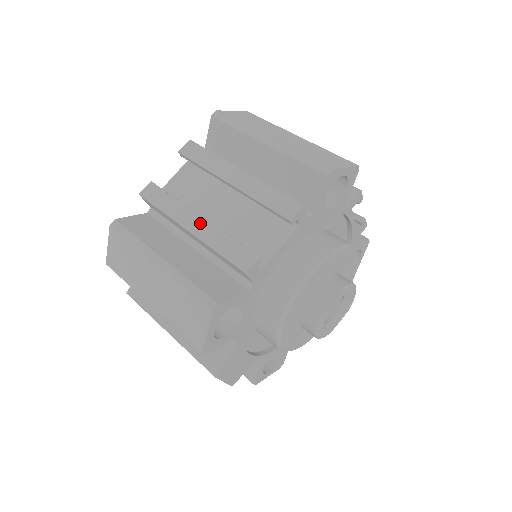
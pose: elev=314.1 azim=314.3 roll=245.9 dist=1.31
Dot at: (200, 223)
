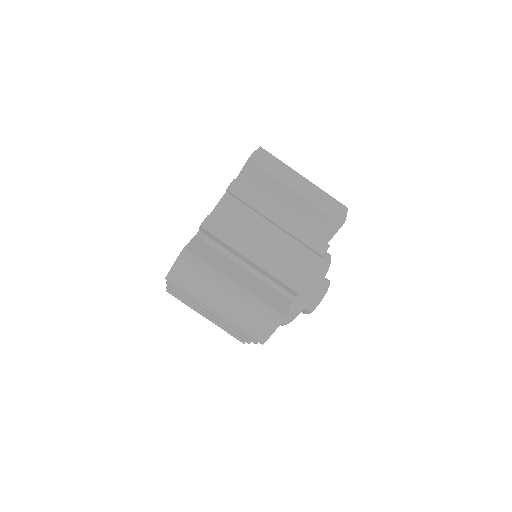
Dot at: (211, 318)
